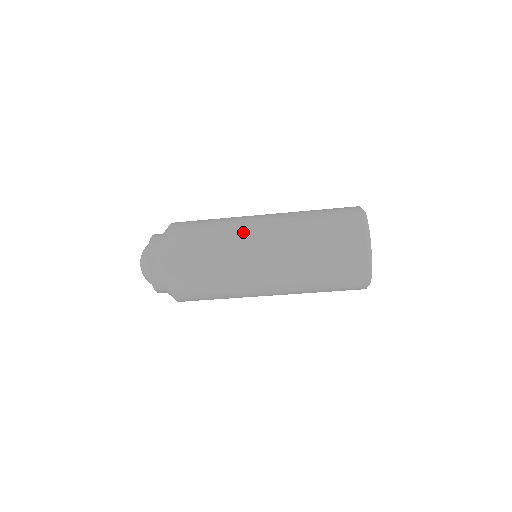
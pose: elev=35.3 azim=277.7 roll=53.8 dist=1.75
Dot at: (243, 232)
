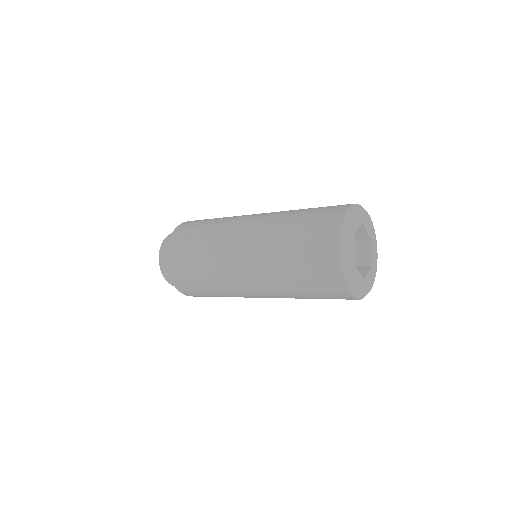
Dot at: (230, 229)
